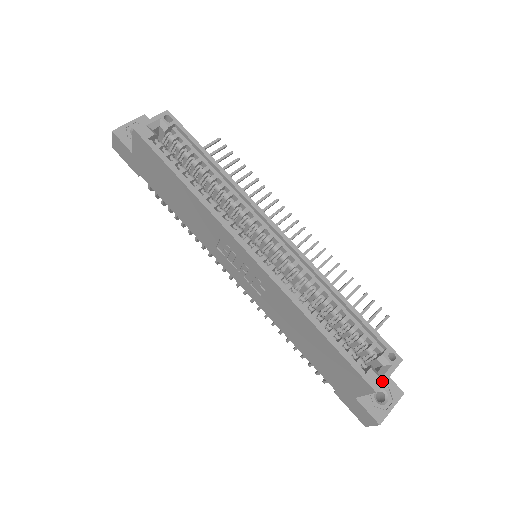
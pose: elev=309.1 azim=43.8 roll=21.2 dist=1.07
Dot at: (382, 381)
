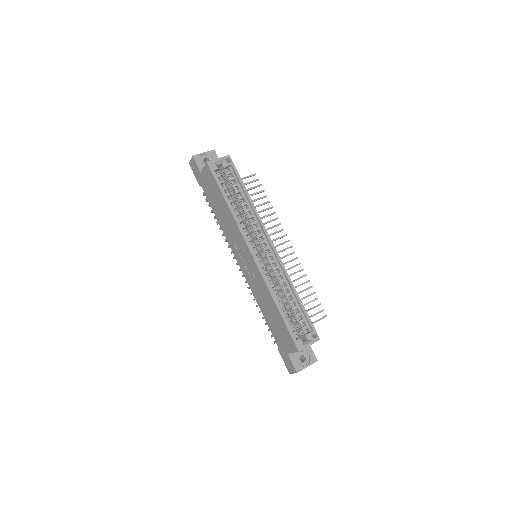
Dot at: (304, 347)
